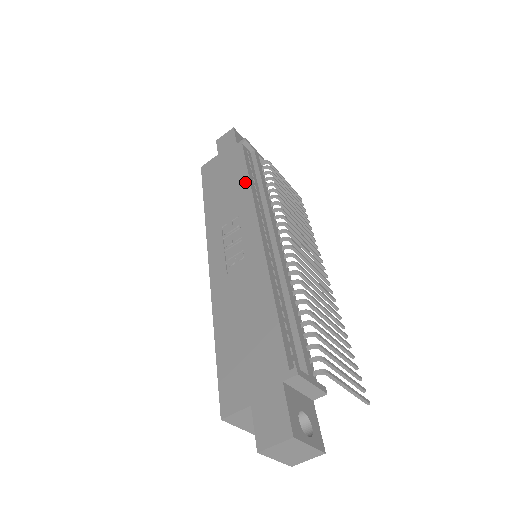
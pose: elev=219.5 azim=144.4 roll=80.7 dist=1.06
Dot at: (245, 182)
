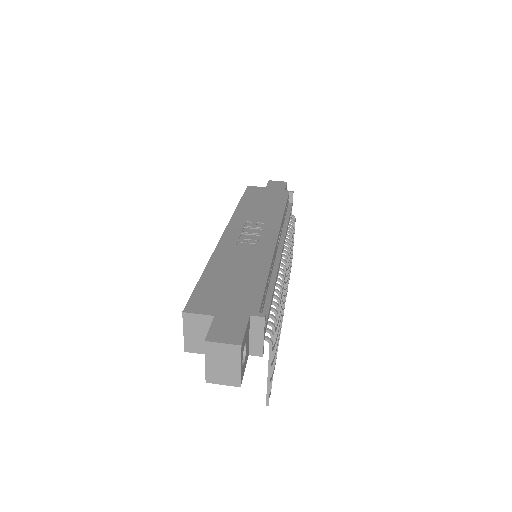
Dot at: (280, 210)
